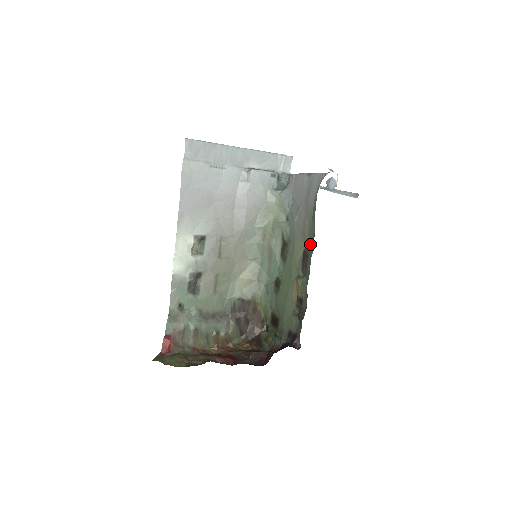
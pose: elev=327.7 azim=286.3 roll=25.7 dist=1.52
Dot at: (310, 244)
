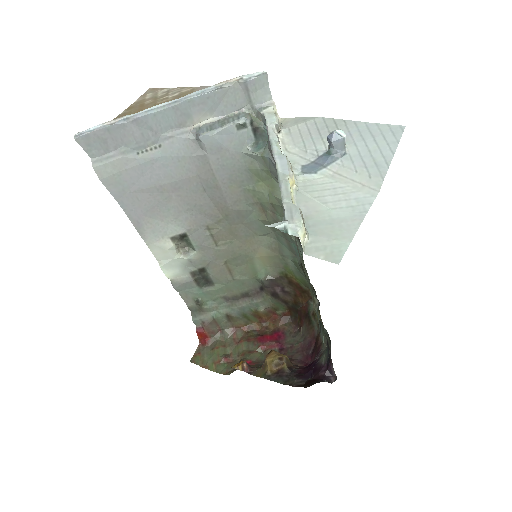
Dot at: occluded
